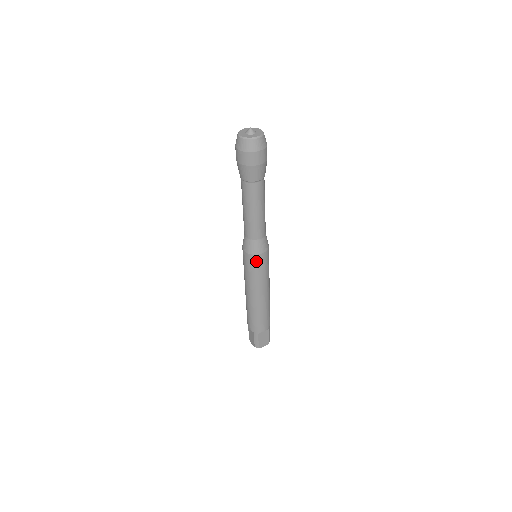
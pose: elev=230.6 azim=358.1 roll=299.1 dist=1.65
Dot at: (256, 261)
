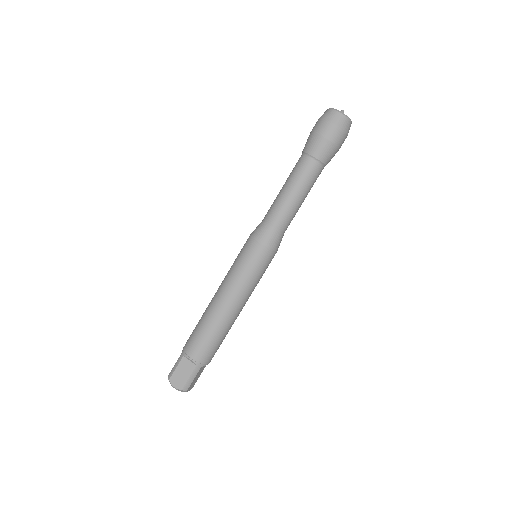
Dot at: (268, 259)
